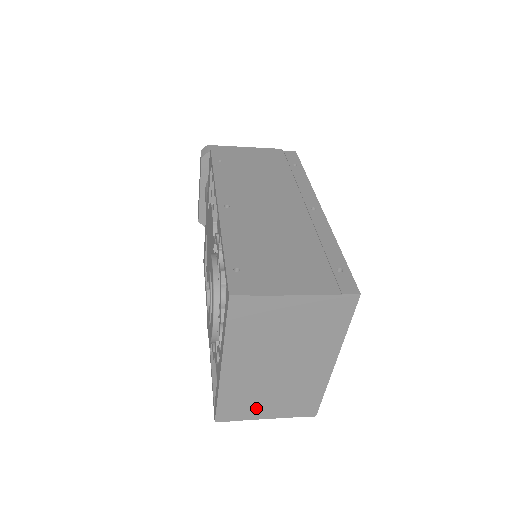
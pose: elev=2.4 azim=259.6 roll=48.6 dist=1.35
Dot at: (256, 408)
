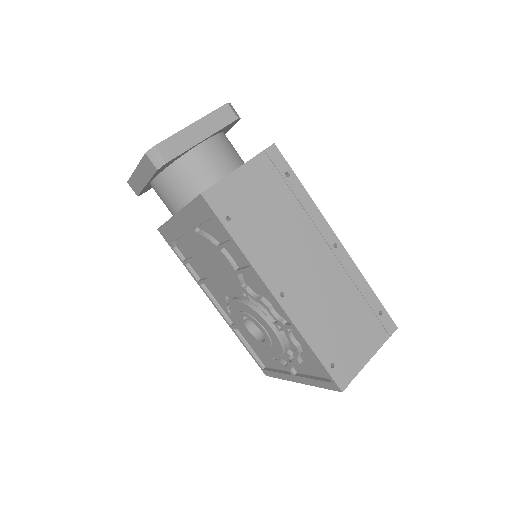
Dot at: occluded
